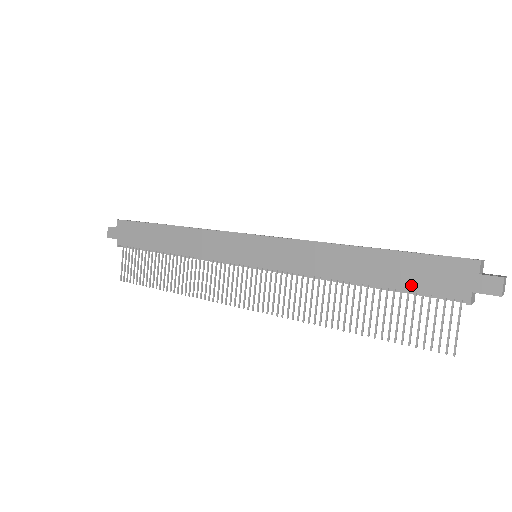
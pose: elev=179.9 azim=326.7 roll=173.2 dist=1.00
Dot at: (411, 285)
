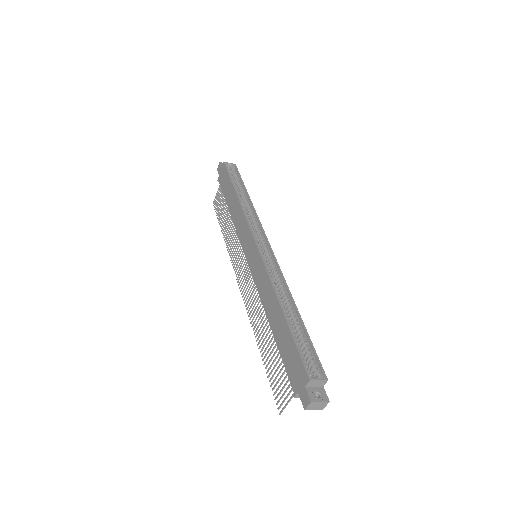
Dot at: (284, 356)
